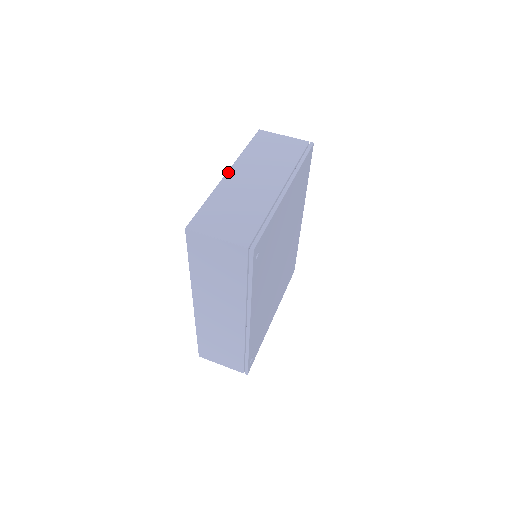
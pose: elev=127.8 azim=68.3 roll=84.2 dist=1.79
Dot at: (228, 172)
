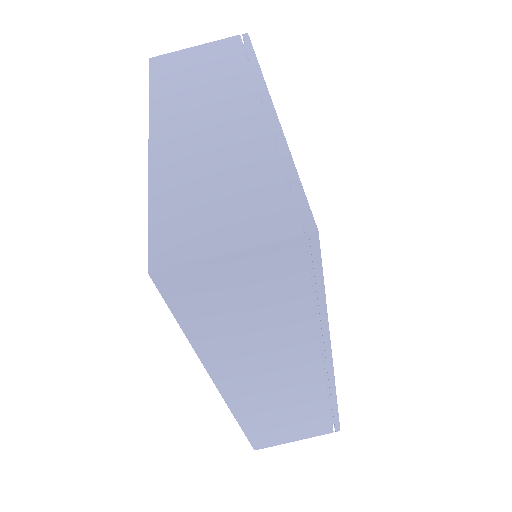
Dot at: (150, 135)
